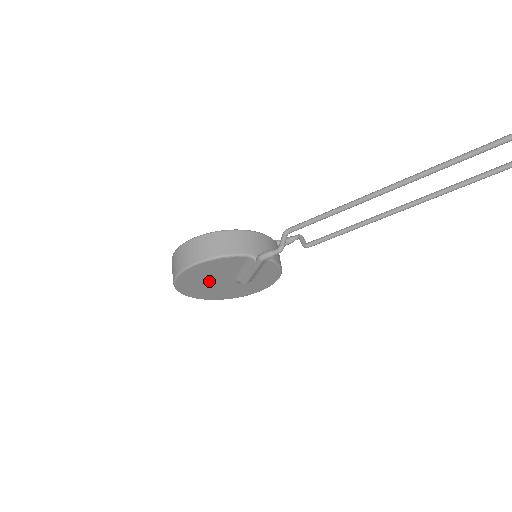
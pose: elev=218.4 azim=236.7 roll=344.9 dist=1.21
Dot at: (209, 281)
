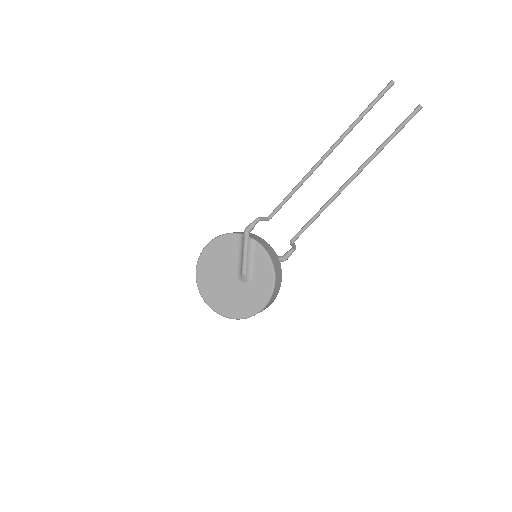
Dot at: (220, 276)
